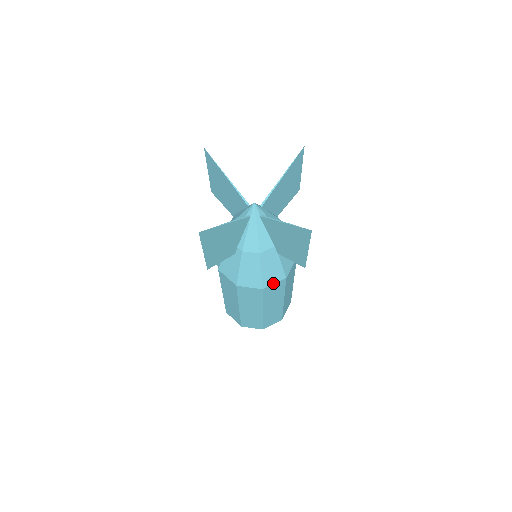
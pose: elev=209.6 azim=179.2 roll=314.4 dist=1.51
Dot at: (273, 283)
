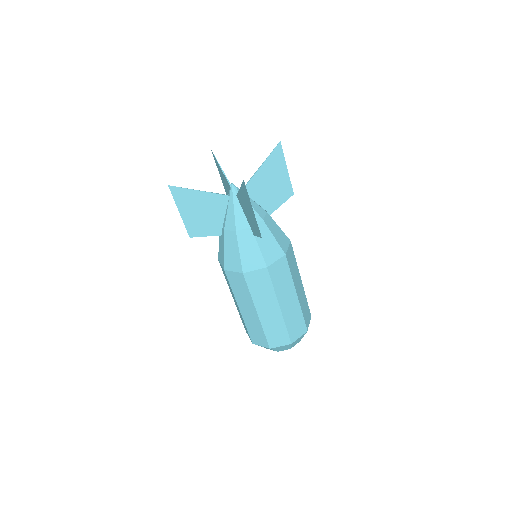
Dot at: (253, 269)
